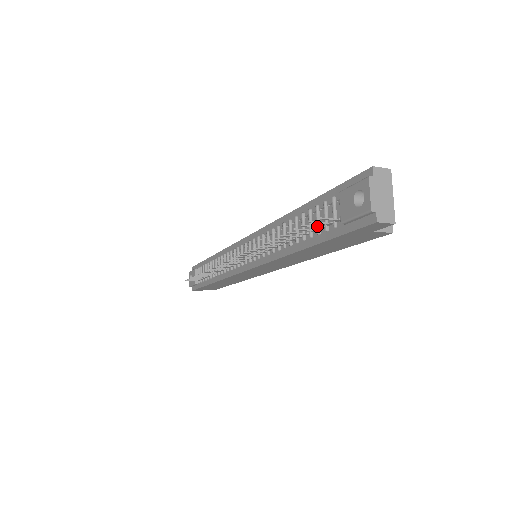
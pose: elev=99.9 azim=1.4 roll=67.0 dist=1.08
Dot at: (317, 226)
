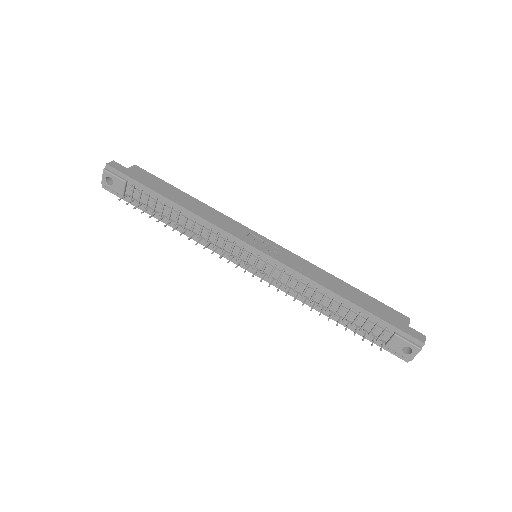
Dot at: (366, 334)
